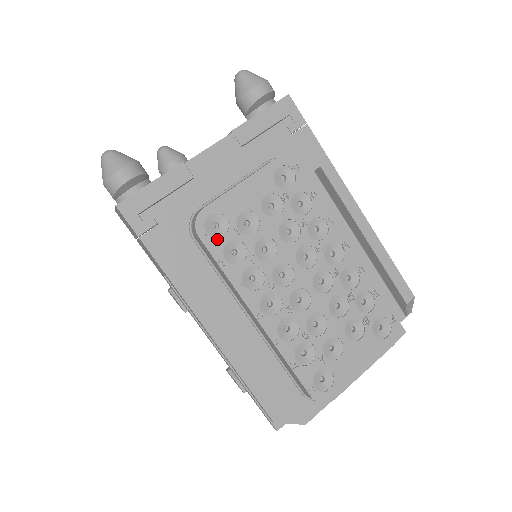
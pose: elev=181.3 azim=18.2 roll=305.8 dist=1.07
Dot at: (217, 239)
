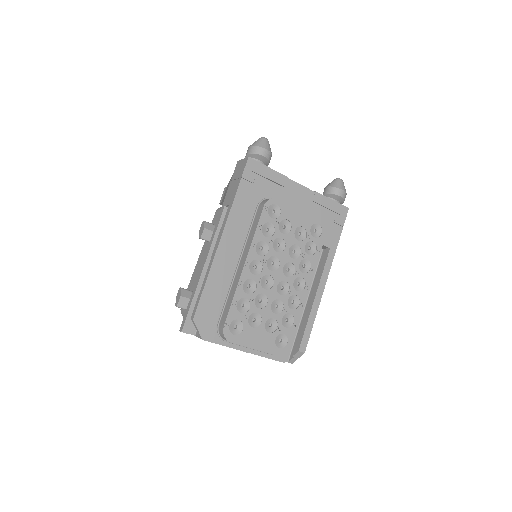
Dot at: (269, 216)
